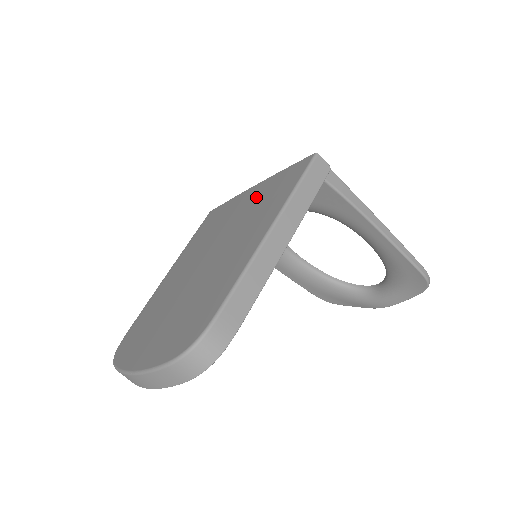
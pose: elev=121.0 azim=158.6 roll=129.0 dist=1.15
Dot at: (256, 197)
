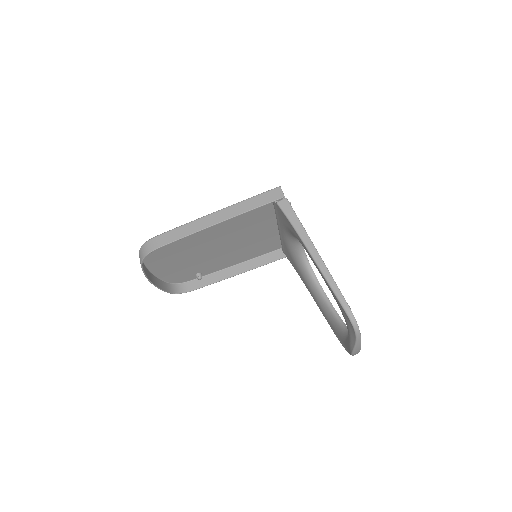
Dot at: (264, 216)
